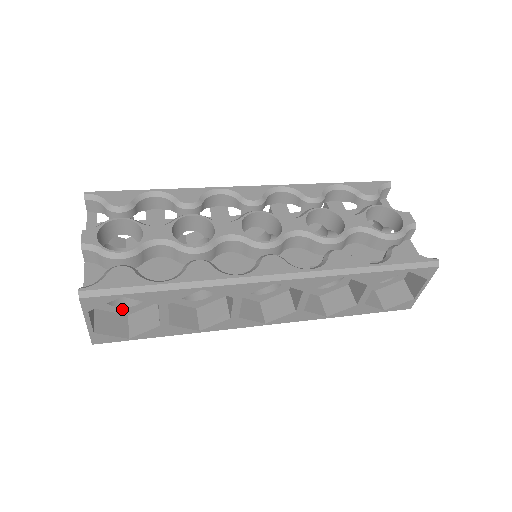
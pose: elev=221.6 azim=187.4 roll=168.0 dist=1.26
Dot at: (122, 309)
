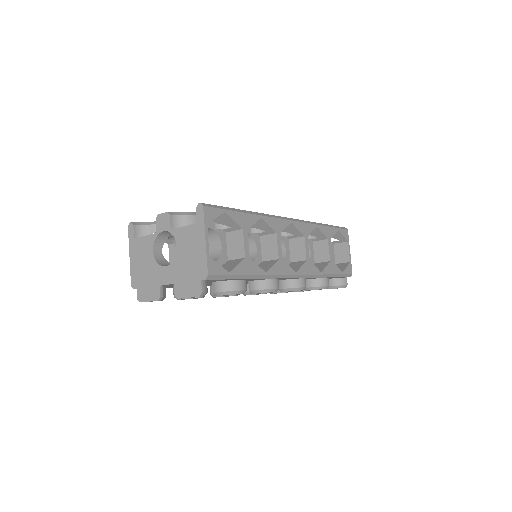
Dot at: occluded
